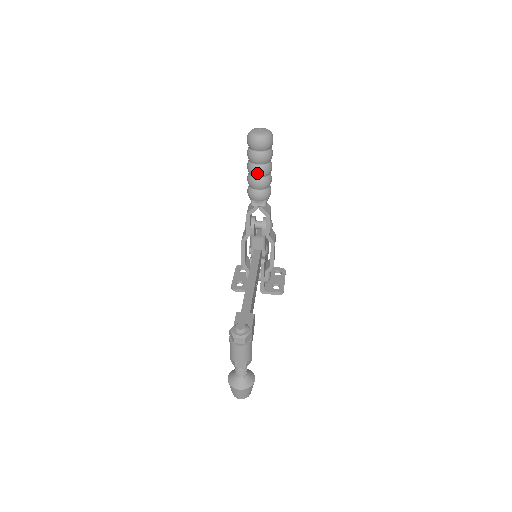
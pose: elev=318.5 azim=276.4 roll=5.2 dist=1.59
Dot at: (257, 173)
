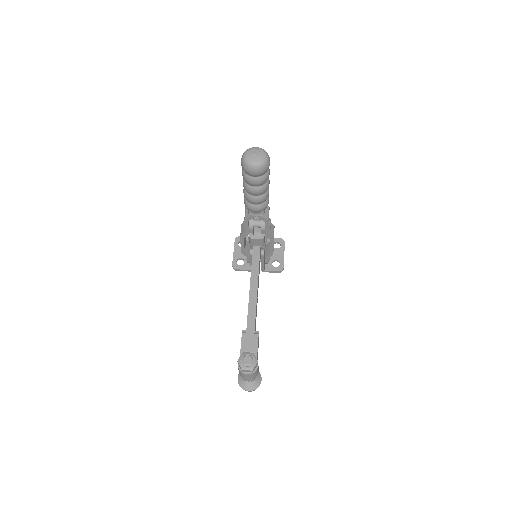
Dot at: (254, 193)
